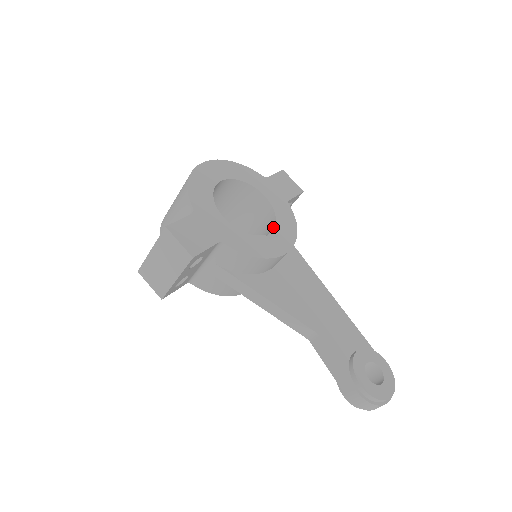
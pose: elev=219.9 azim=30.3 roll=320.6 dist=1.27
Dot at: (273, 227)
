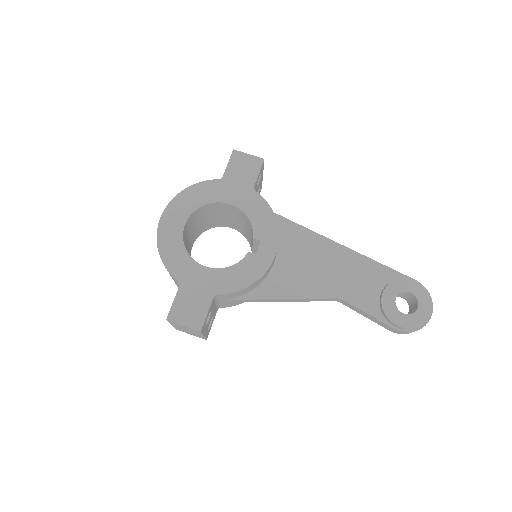
Dot at: occluded
